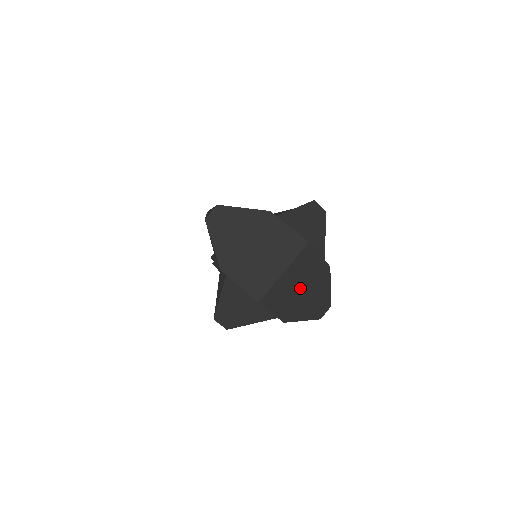
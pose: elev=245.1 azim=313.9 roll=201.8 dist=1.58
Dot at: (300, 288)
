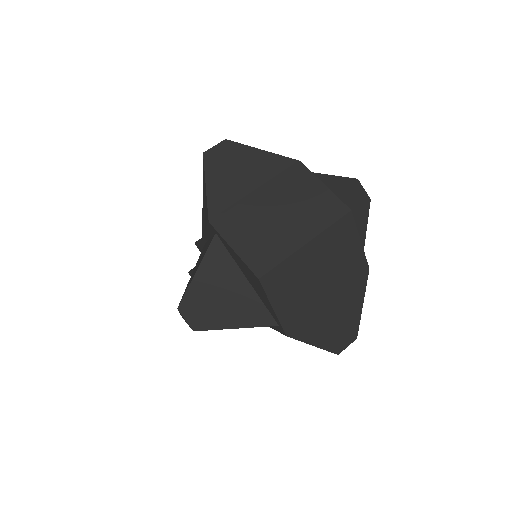
Dot at: (322, 285)
